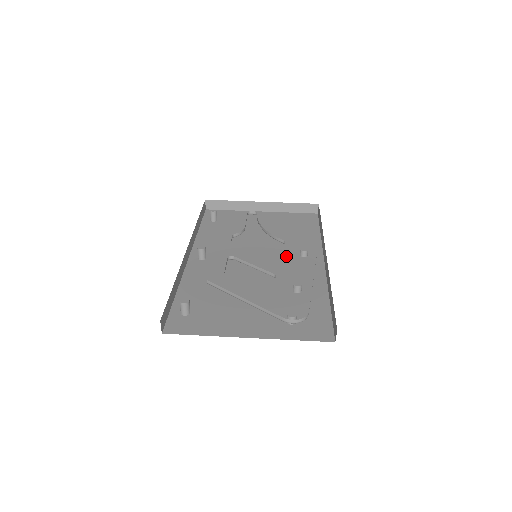
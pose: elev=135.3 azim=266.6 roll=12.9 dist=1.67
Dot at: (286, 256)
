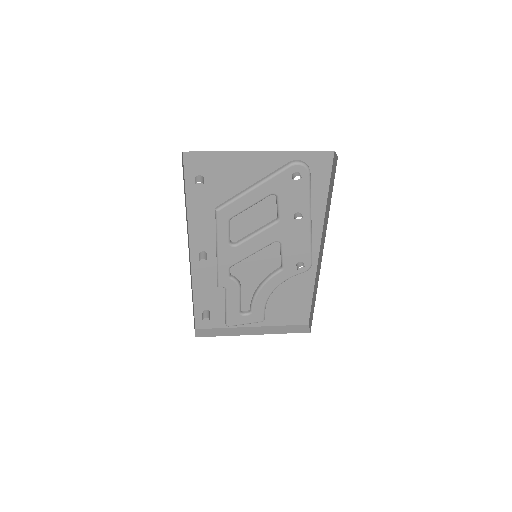
Dot at: occluded
